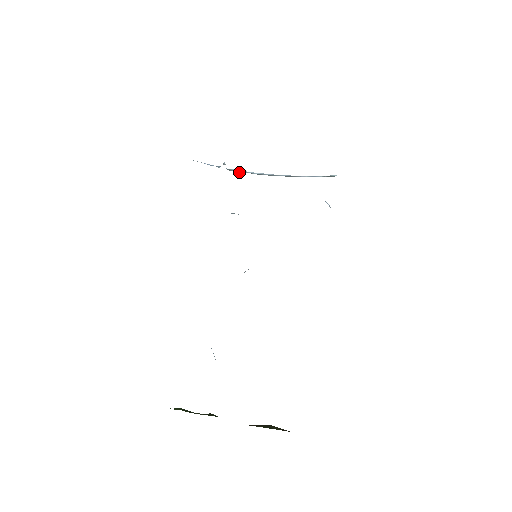
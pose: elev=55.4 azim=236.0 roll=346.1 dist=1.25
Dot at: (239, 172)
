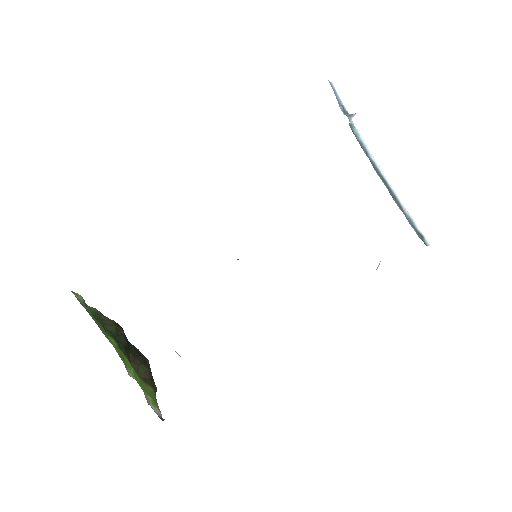
Dot at: (357, 138)
